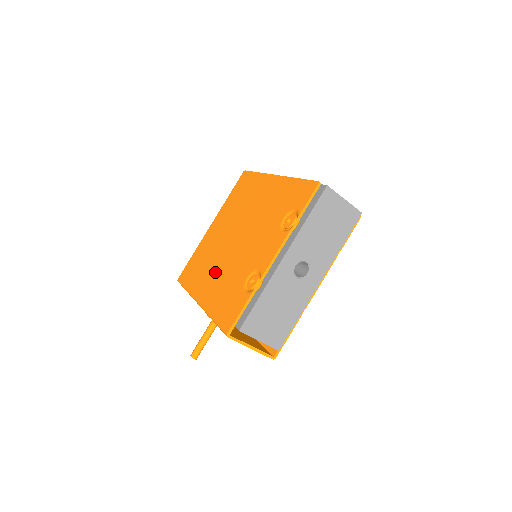
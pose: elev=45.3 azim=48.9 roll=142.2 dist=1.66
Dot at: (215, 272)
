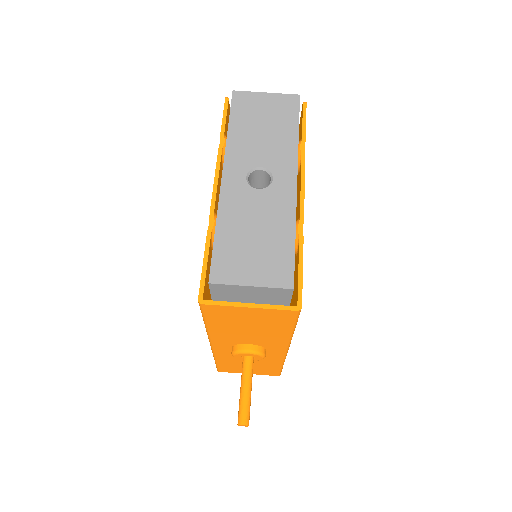
Dot at: occluded
